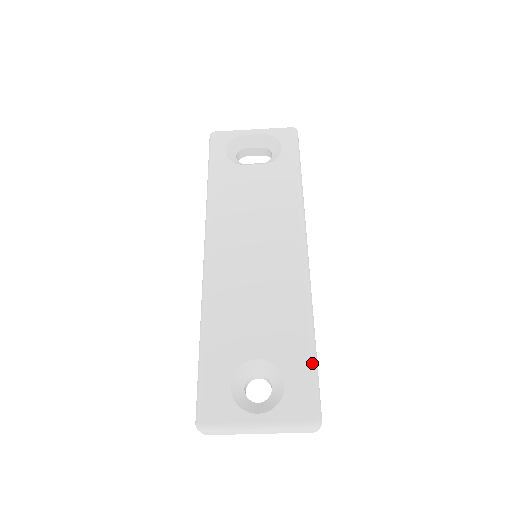
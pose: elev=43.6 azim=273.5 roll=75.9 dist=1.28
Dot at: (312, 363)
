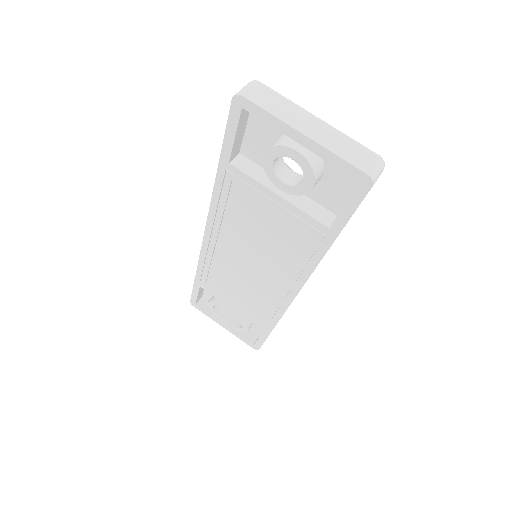
Dot at: occluded
